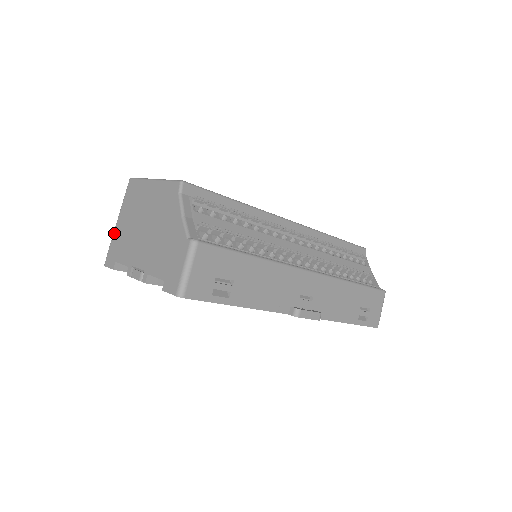
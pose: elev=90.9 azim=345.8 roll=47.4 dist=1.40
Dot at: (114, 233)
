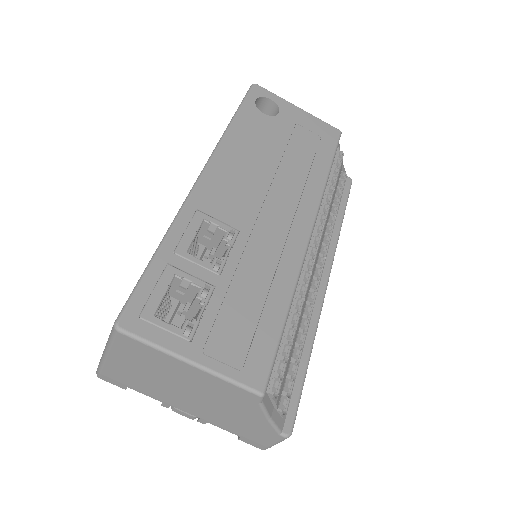
Dot at: (107, 365)
